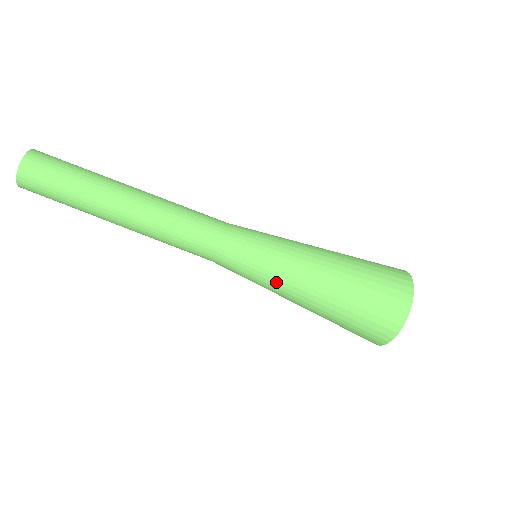
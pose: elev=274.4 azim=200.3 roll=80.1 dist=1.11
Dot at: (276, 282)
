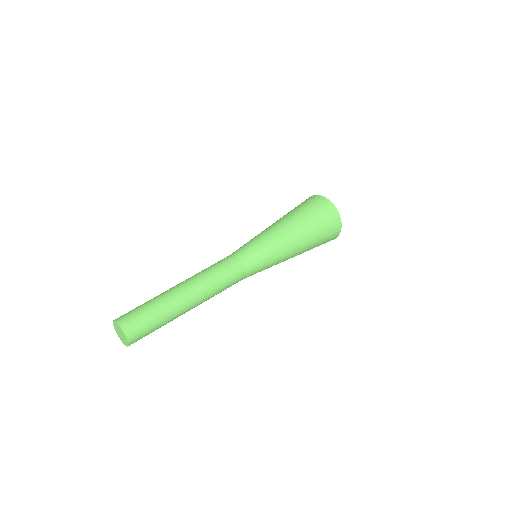
Dot at: (280, 255)
